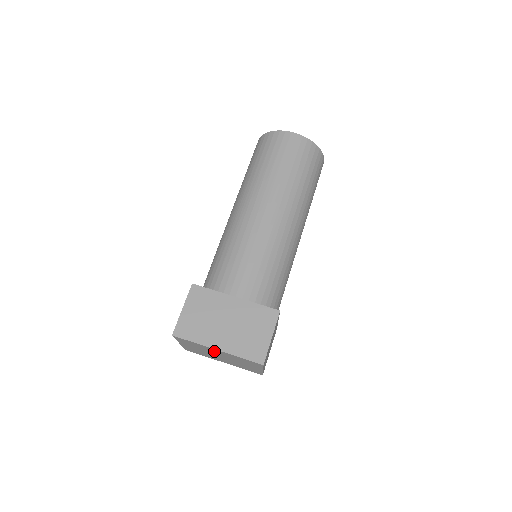
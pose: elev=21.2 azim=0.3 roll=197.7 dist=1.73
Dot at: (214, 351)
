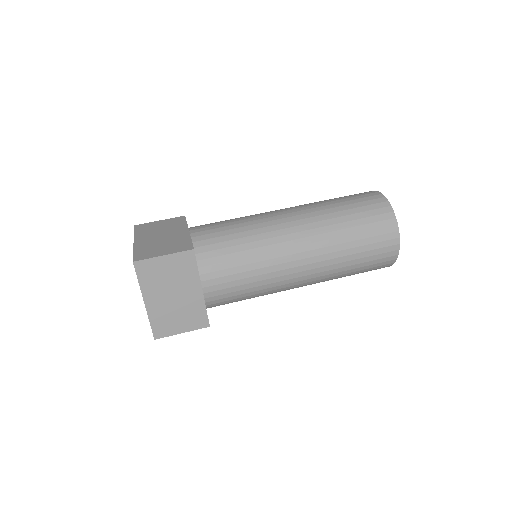
Dot at: occluded
